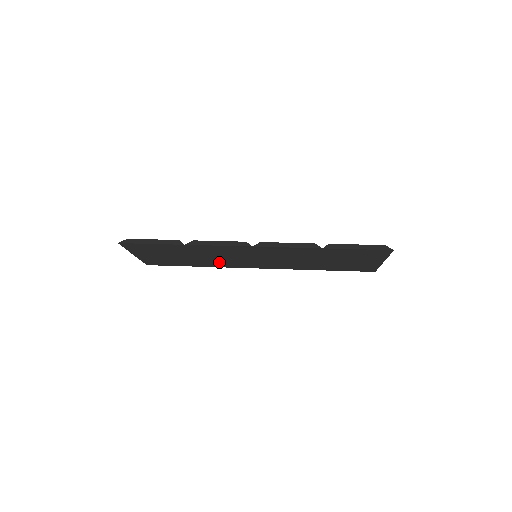
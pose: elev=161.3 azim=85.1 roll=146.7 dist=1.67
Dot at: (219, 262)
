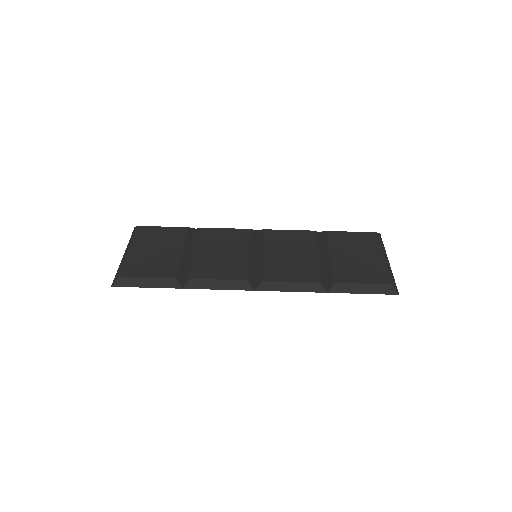
Dot at: occluded
